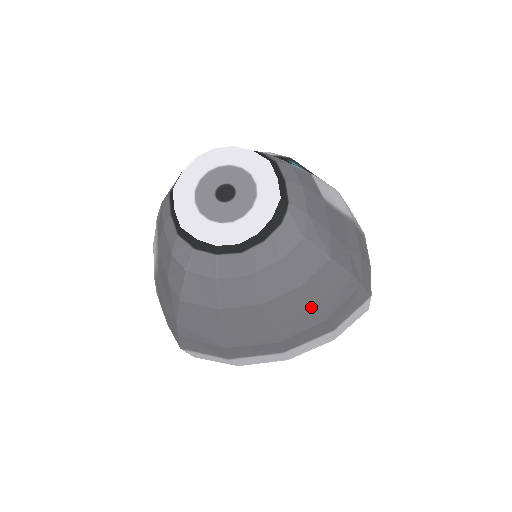
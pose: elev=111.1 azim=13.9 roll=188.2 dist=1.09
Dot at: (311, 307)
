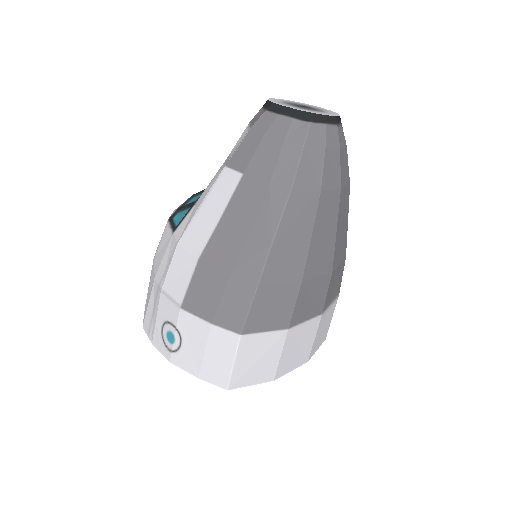
Dot at: (347, 224)
